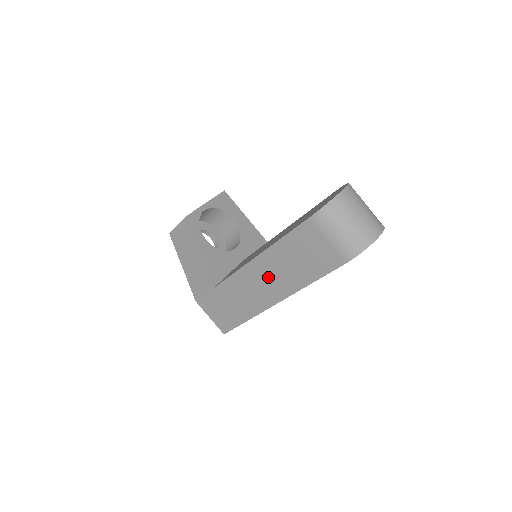
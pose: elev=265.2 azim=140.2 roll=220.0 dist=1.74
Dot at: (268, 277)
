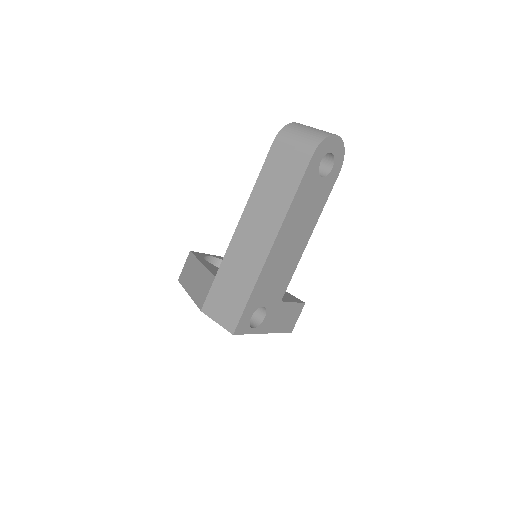
Dot at: (258, 223)
